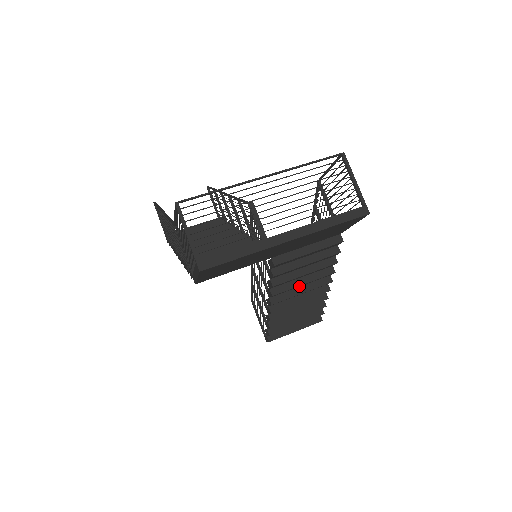
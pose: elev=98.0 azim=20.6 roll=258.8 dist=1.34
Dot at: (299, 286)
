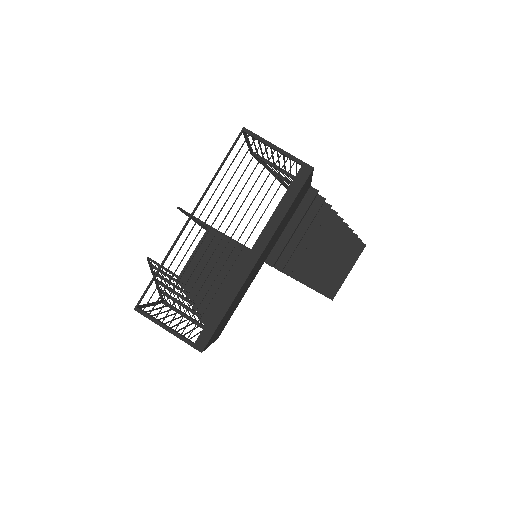
Dot at: occluded
